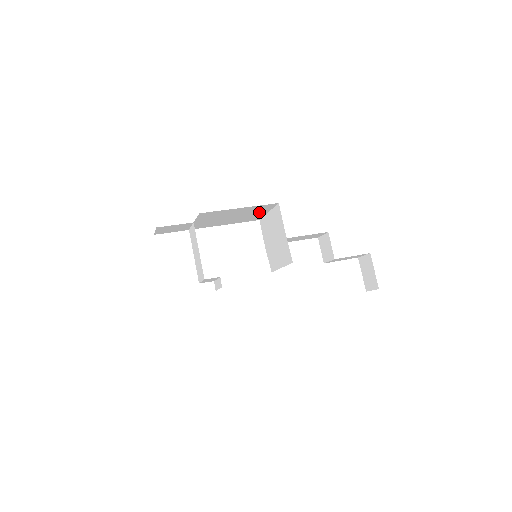
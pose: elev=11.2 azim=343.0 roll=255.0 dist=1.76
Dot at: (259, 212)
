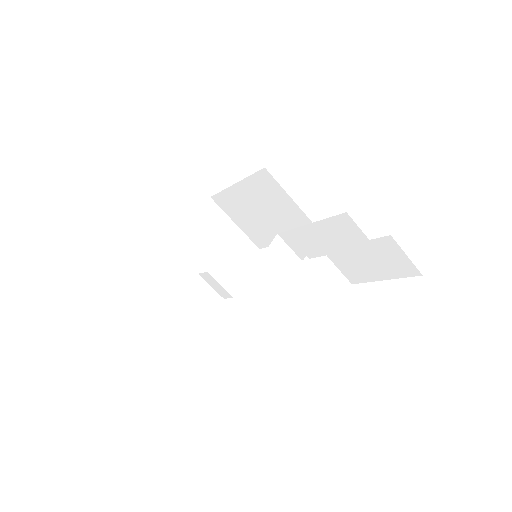
Dot at: (281, 201)
